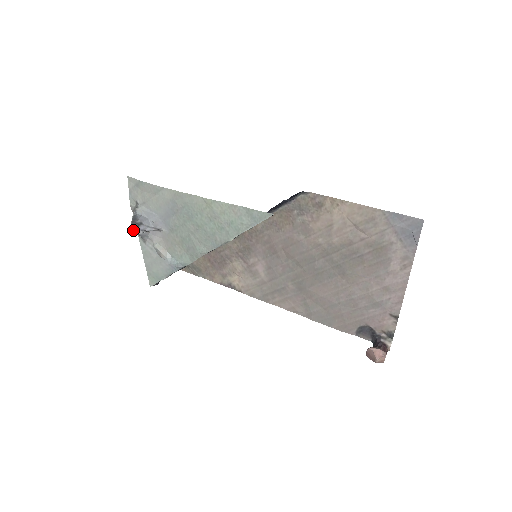
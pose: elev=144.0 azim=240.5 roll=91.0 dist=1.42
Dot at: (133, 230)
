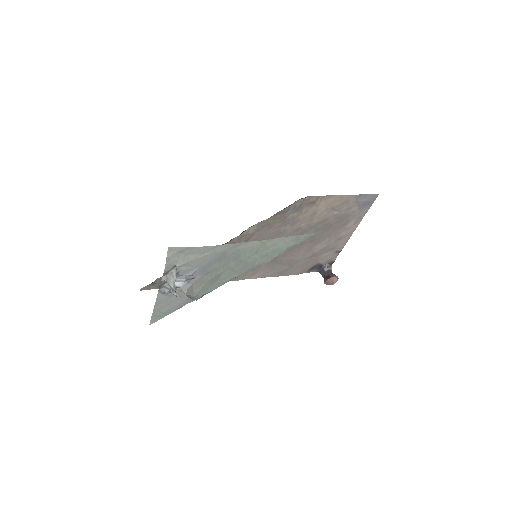
Dot at: (176, 293)
